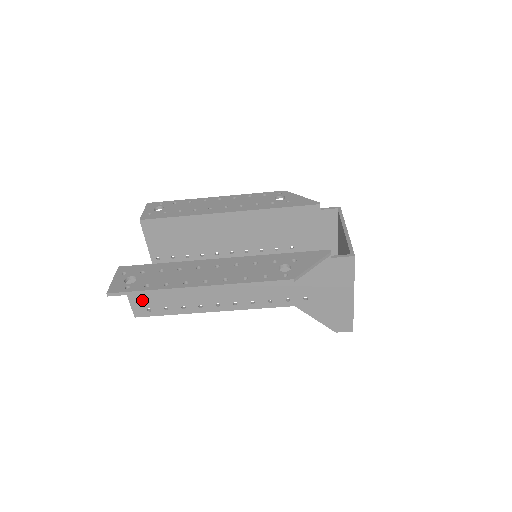
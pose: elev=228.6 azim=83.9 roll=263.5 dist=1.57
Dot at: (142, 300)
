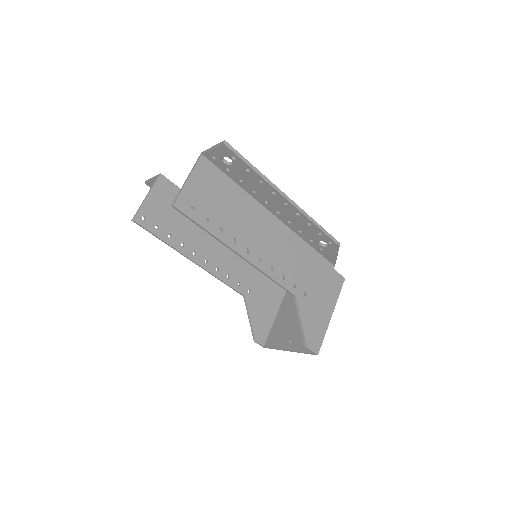
Dot at: (195, 194)
